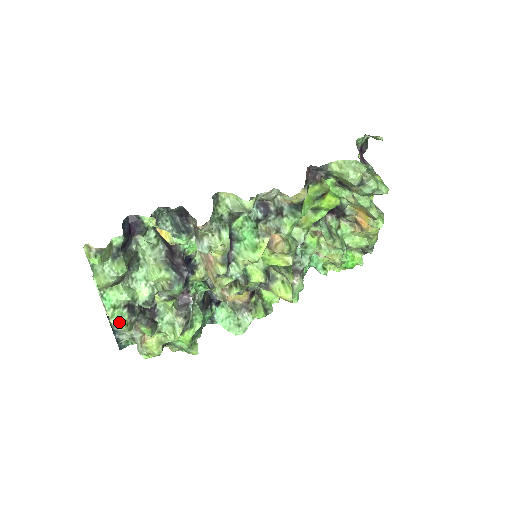
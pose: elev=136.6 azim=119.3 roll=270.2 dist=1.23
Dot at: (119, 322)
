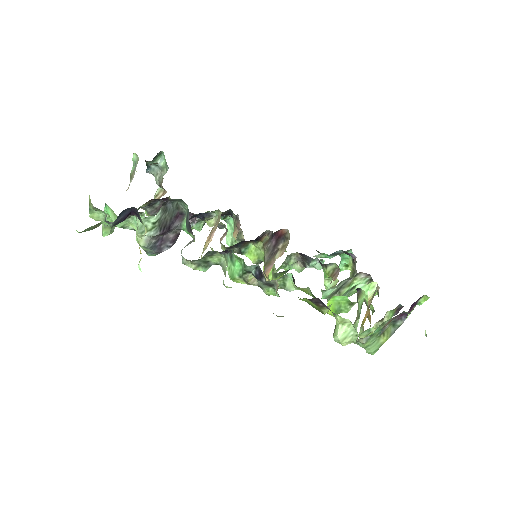
Dot at: occluded
